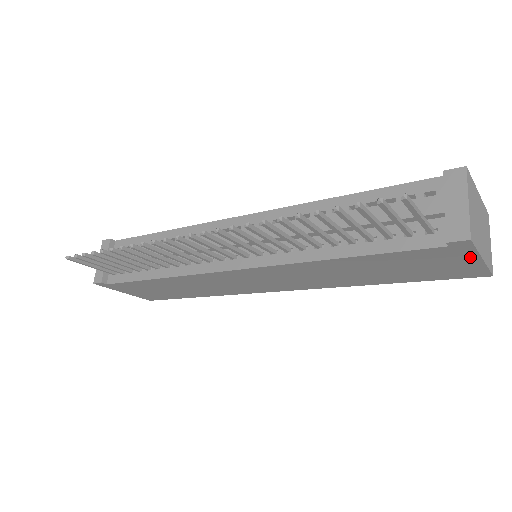
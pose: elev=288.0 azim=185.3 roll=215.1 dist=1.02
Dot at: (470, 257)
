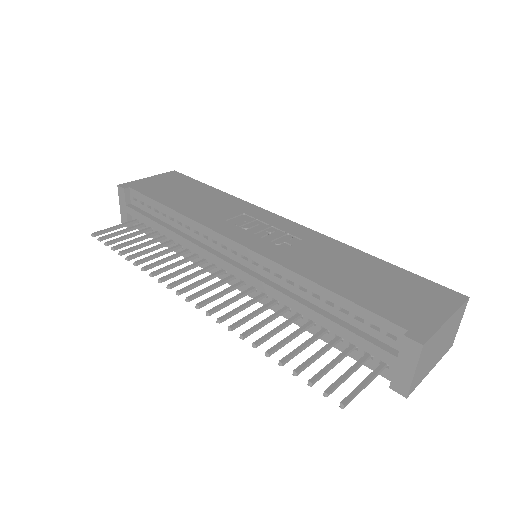
Dot at: occluded
